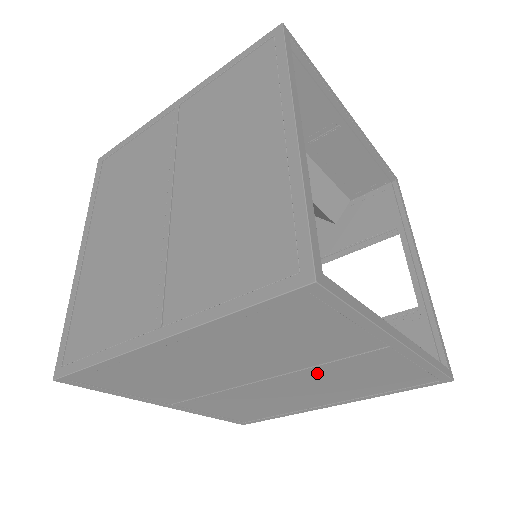
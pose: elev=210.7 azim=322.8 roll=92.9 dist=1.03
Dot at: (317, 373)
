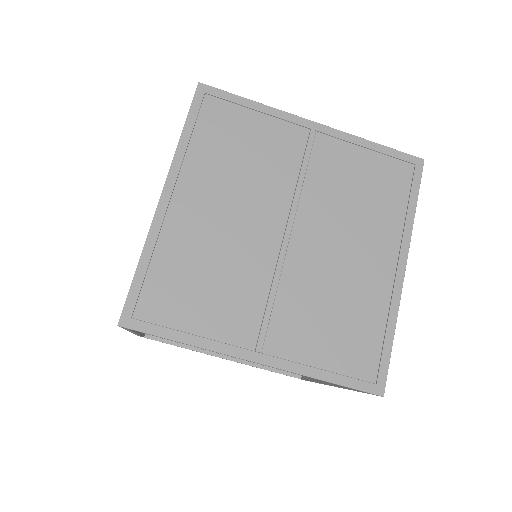
Dot at: (312, 199)
